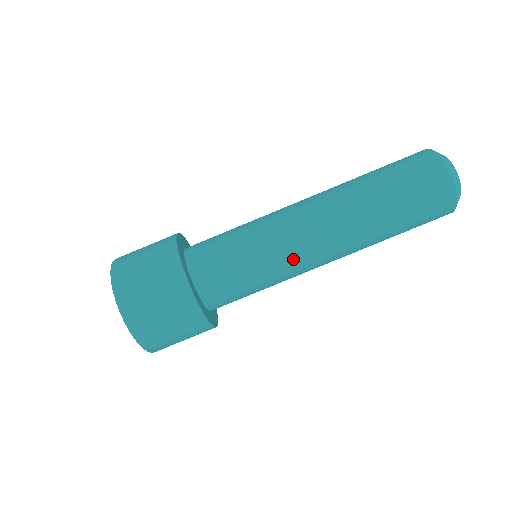
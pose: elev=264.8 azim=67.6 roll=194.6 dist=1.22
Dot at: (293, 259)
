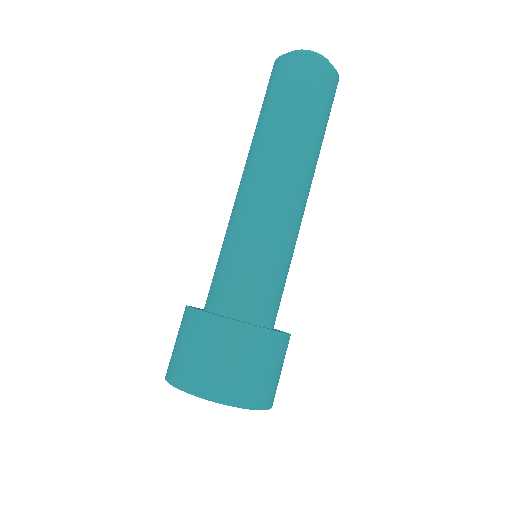
Dot at: (294, 228)
